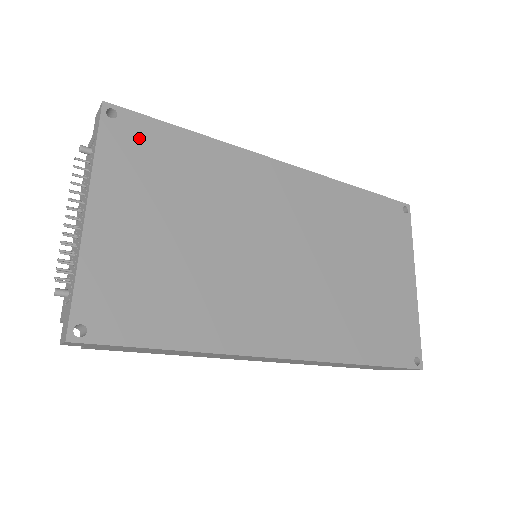
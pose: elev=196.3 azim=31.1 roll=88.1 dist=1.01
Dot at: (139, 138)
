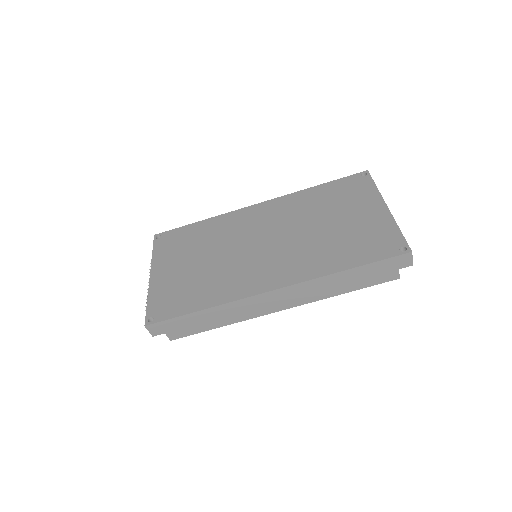
Dot at: (172, 238)
